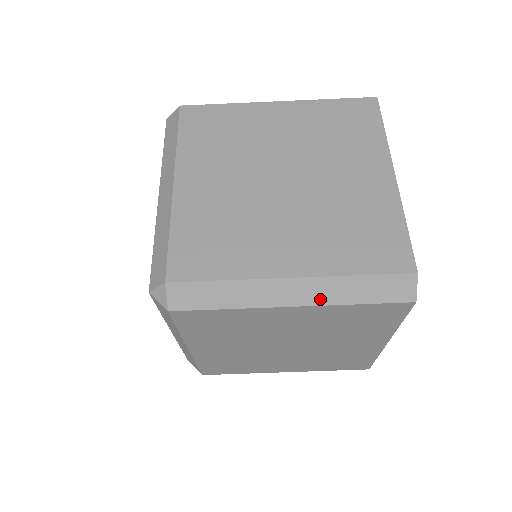
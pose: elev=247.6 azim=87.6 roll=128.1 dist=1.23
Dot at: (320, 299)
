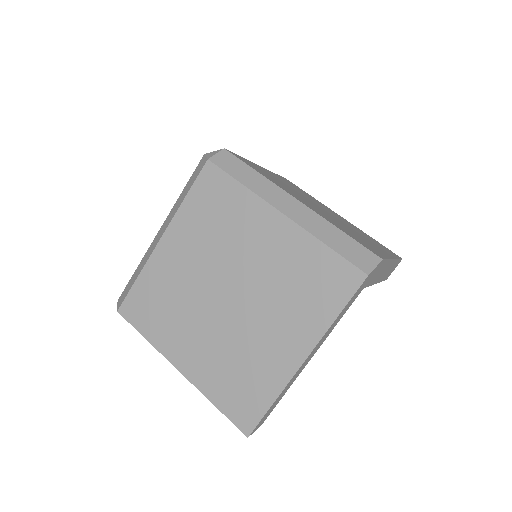
Dot at: (304, 223)
